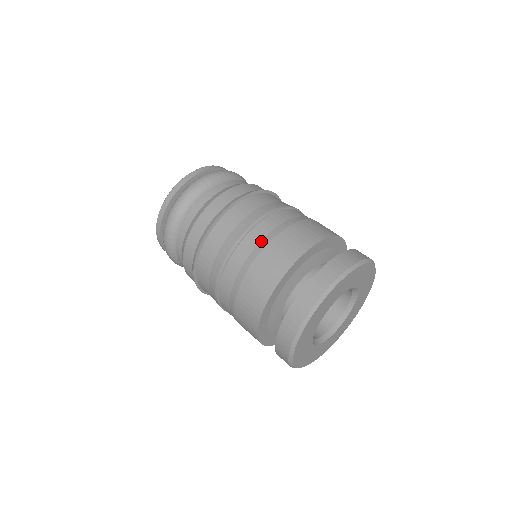
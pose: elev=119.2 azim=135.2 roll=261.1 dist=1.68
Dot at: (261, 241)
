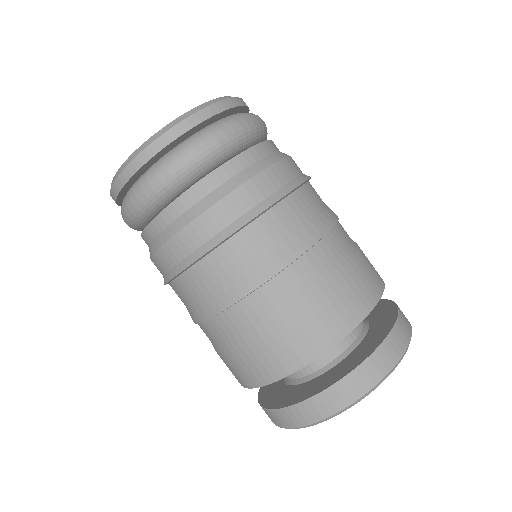
Dot at: (298, 292)
